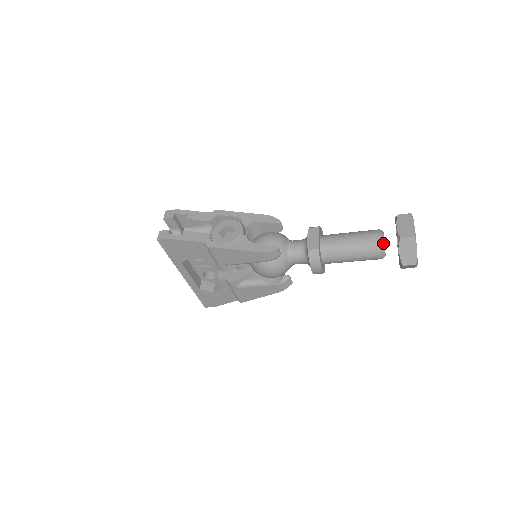
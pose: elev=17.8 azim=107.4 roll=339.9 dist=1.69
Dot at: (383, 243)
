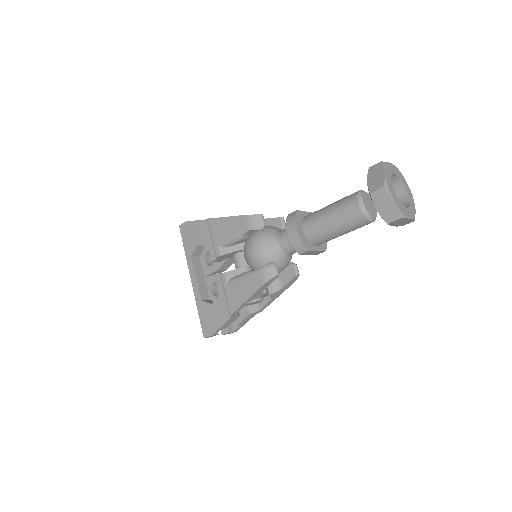
Dot at: (361, 193)
